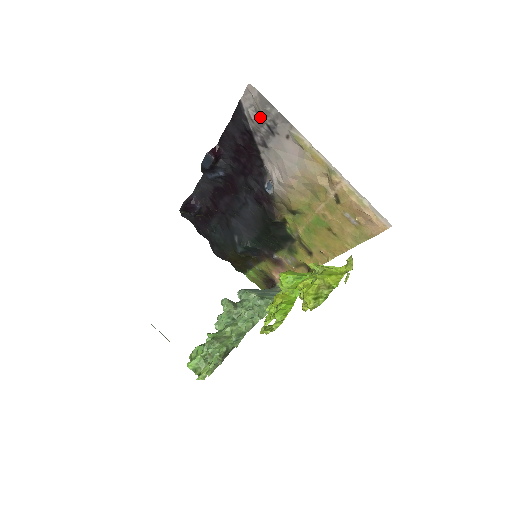
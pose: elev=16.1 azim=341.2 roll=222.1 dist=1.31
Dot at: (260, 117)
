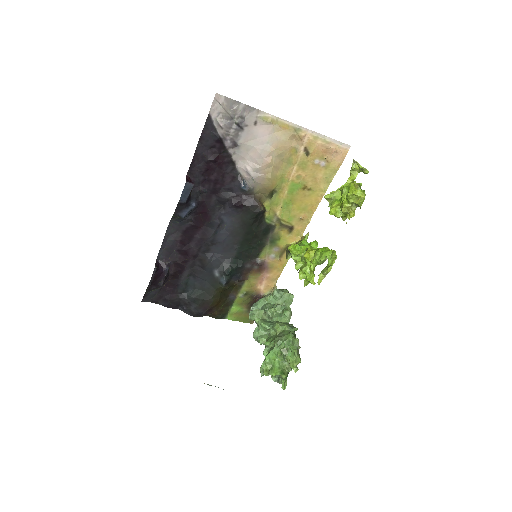
Dot at: (228, 120)
